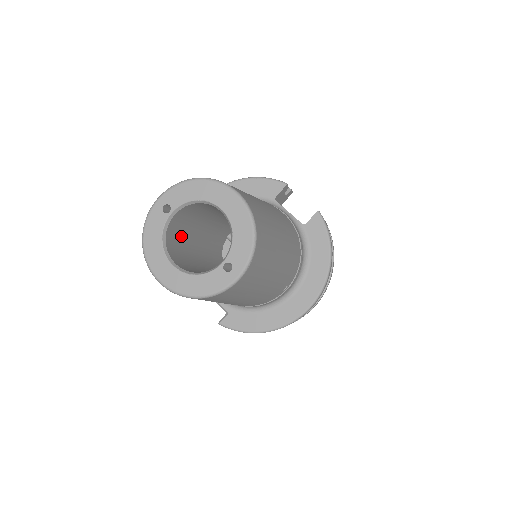
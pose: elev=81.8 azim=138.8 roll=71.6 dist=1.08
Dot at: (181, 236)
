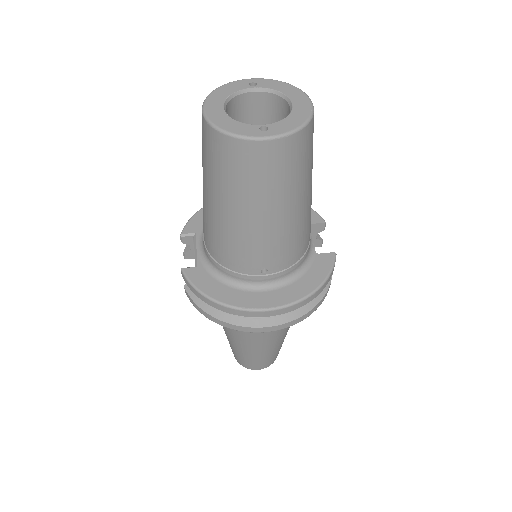
Dot at: occluded
